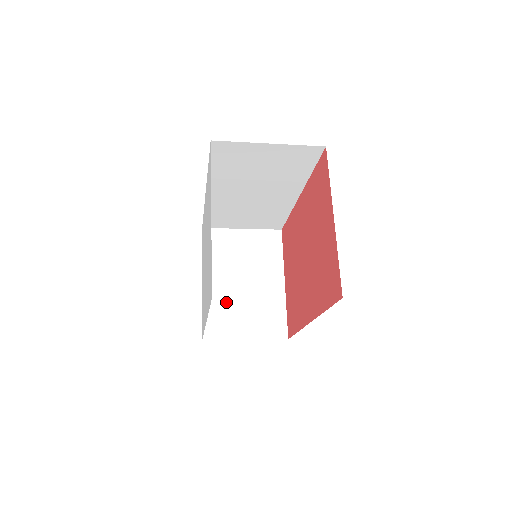
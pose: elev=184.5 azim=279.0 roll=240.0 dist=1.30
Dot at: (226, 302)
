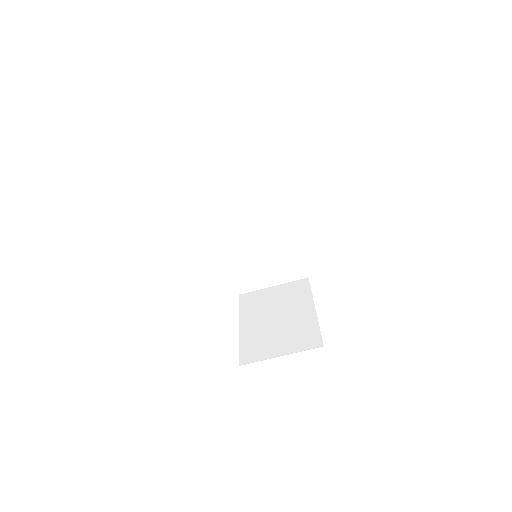
Dot at: (261, 334)
